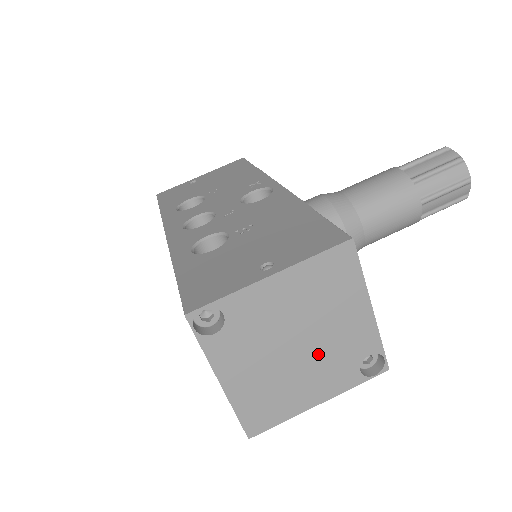
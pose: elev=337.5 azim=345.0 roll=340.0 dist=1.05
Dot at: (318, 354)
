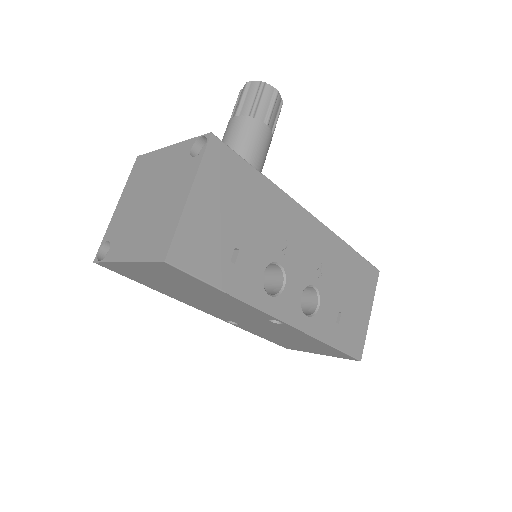
Dot at: (163, 188)
